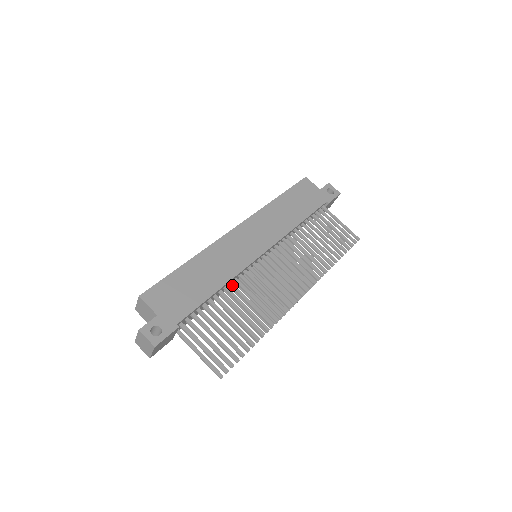
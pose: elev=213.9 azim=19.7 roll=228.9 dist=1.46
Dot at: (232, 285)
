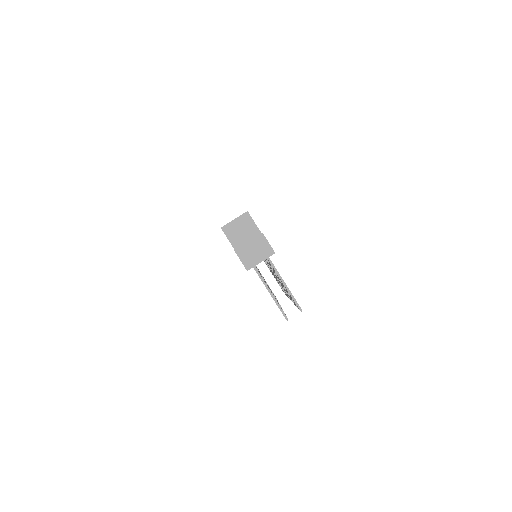
Dot at: occluded
